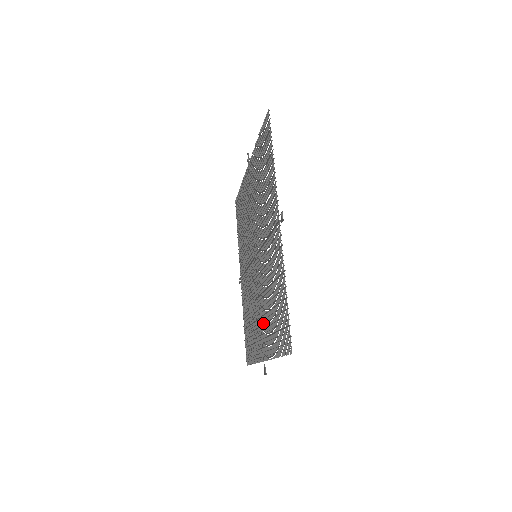
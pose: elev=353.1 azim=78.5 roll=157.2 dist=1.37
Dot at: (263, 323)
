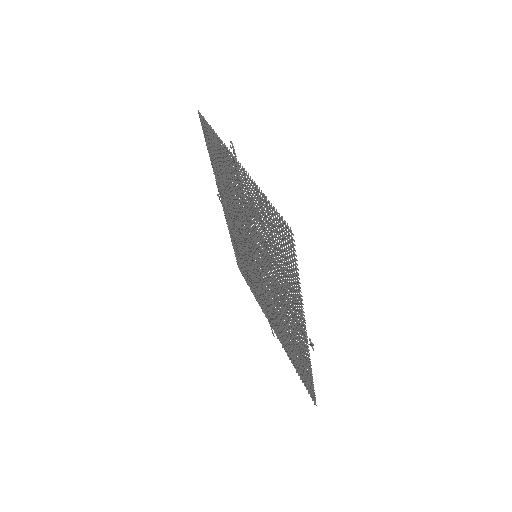
Dot at: (270, 312)
